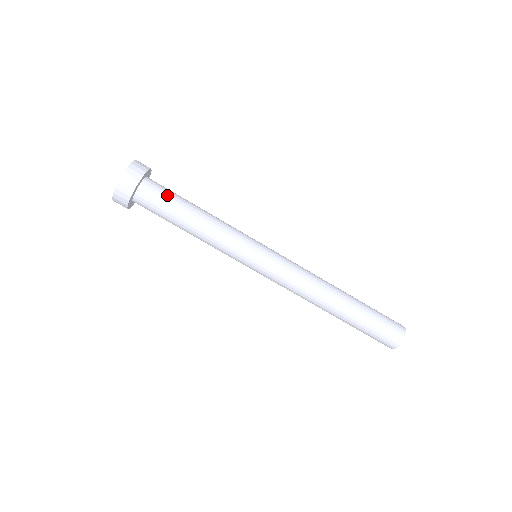
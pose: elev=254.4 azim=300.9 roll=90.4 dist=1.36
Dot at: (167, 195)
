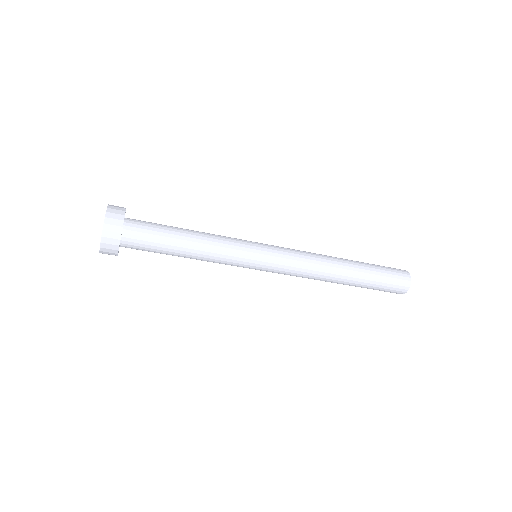
Dot at: (153, 227)
